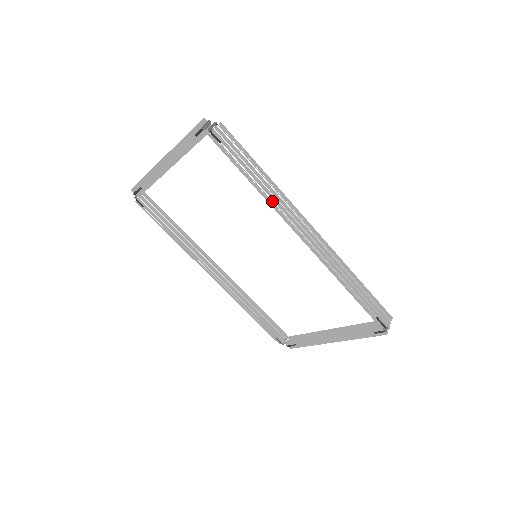
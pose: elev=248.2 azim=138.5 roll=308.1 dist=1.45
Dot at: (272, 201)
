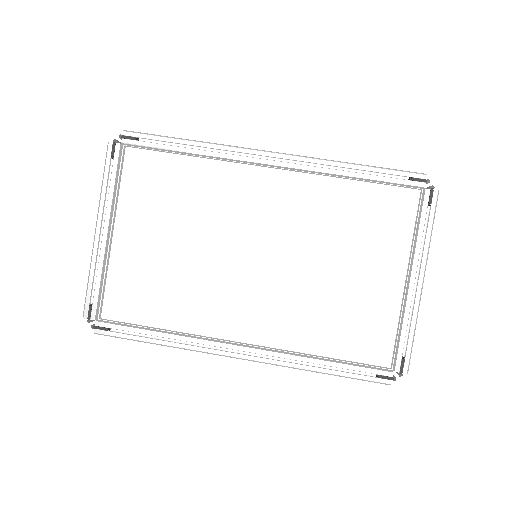
Dot at: (216, 152)
